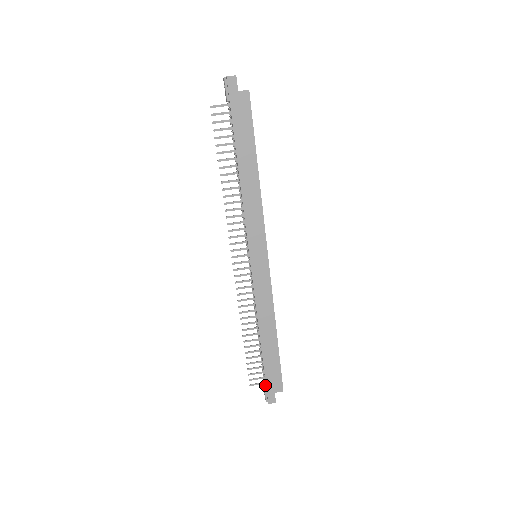
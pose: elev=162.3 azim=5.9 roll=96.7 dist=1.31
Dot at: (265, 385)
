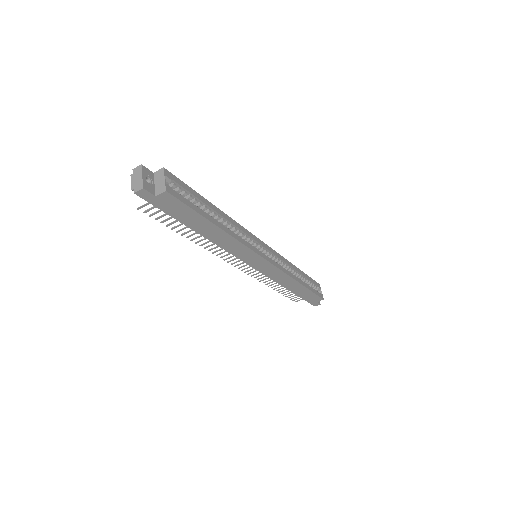
Dot at: occluded
